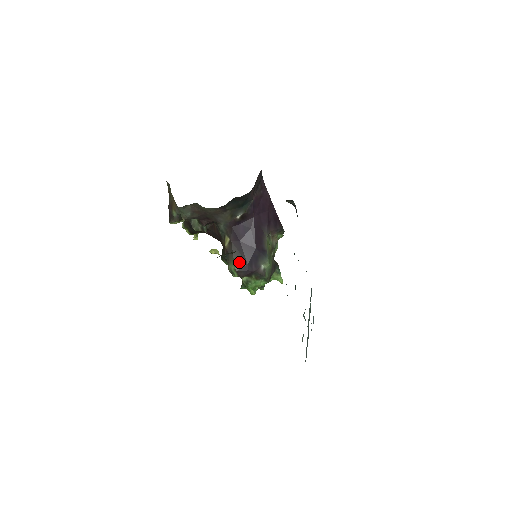
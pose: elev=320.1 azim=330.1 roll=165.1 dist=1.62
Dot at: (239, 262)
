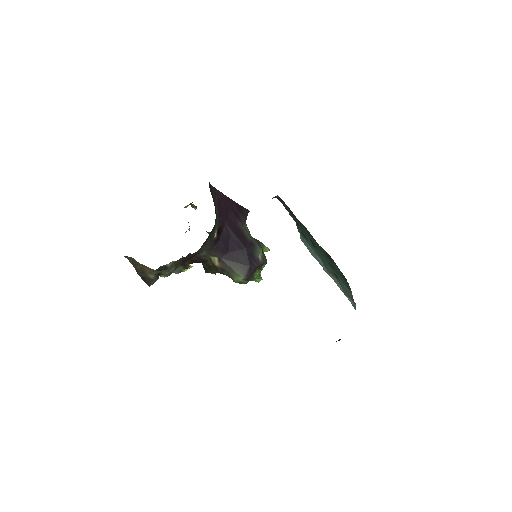
Dot at: (242, 270)
